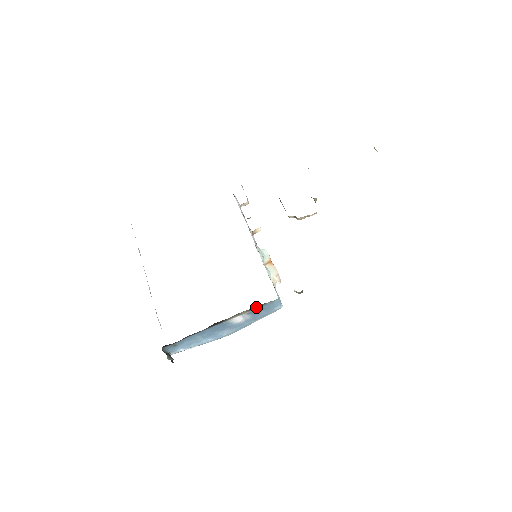
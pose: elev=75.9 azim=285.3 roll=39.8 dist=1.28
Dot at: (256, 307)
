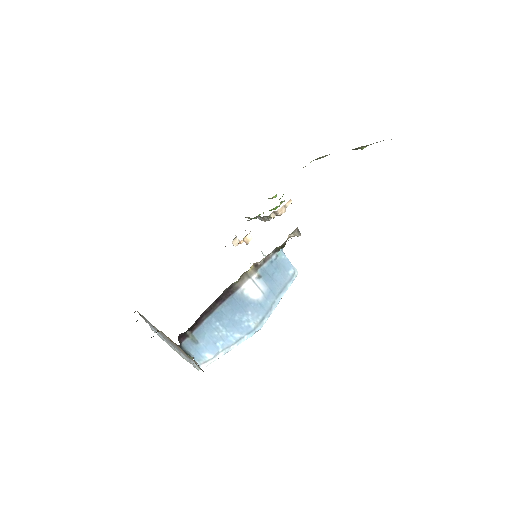
Dot at: (261, 263)
